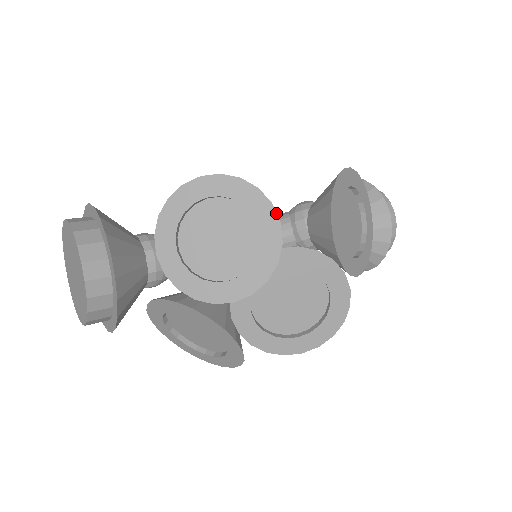
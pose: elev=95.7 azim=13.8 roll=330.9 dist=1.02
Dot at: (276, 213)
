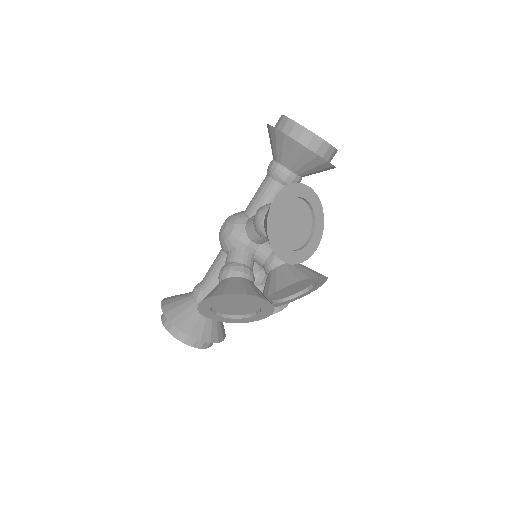
Dot at: (253, 296)
